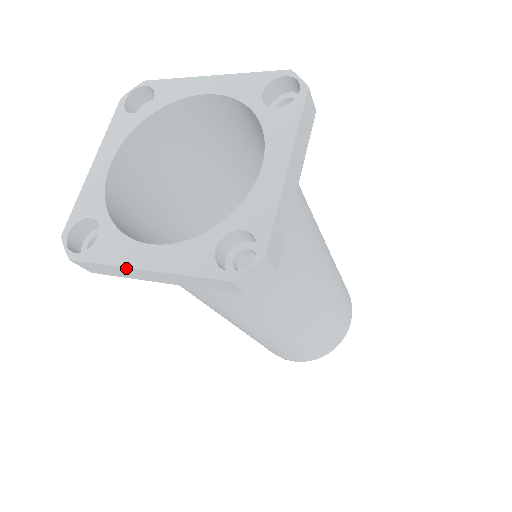
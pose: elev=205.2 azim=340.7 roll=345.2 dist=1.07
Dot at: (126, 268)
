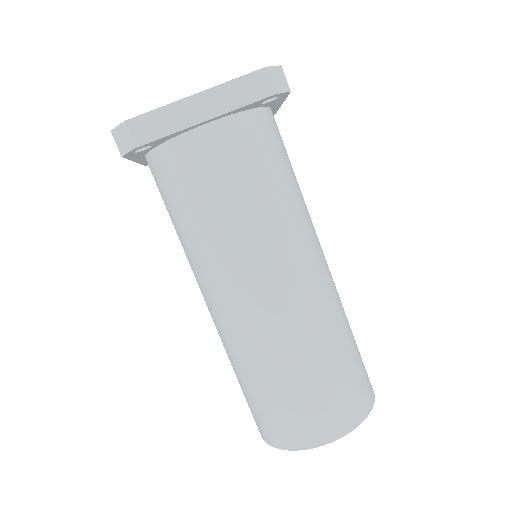
Dot at: (180, 102)
